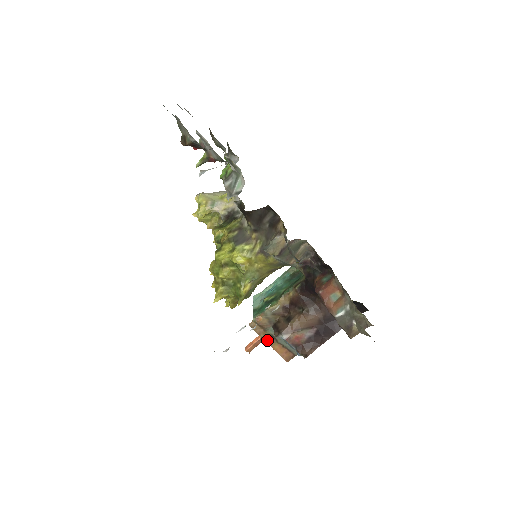
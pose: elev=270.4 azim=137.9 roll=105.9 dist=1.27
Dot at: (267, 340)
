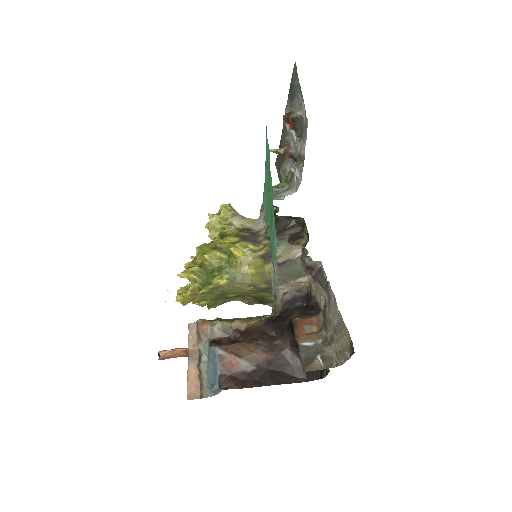
Dot at: (190, 355)
